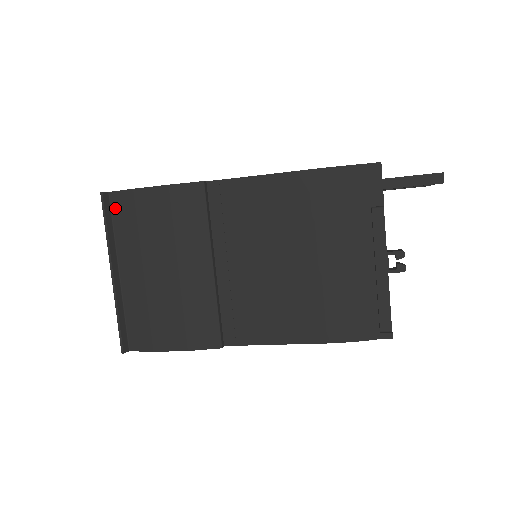
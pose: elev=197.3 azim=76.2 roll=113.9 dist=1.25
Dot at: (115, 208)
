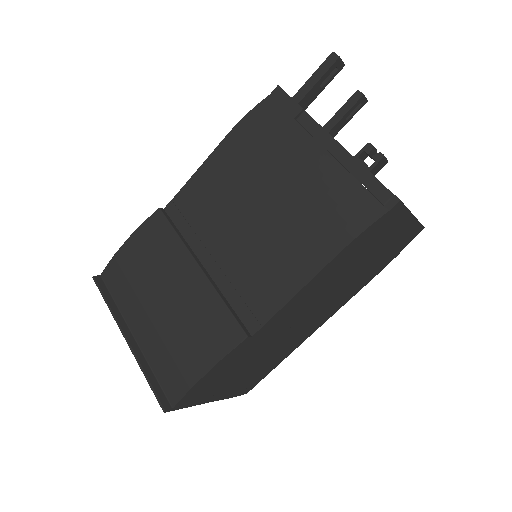
Dot at: (109, 283)
